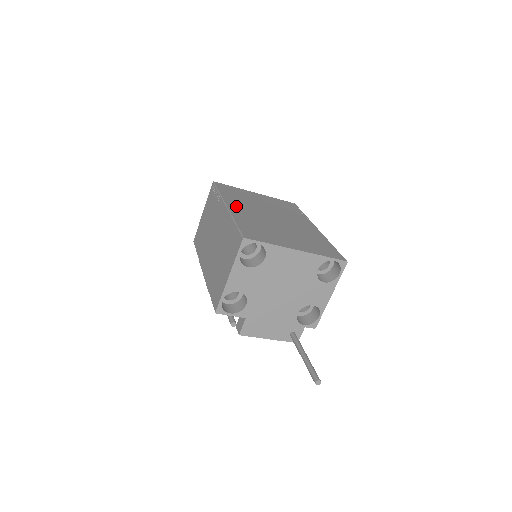
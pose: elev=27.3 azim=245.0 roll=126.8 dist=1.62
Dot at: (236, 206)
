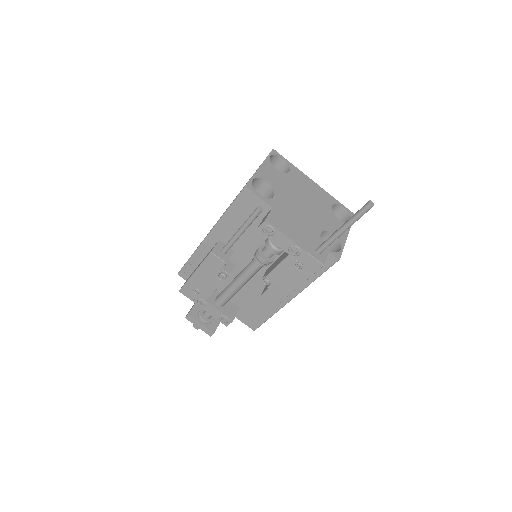
Dot at: occluded
